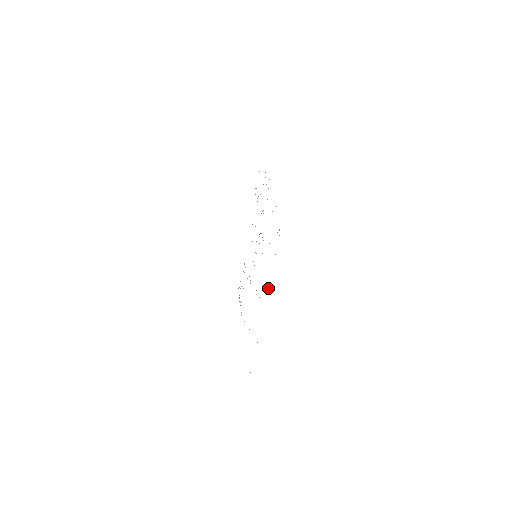
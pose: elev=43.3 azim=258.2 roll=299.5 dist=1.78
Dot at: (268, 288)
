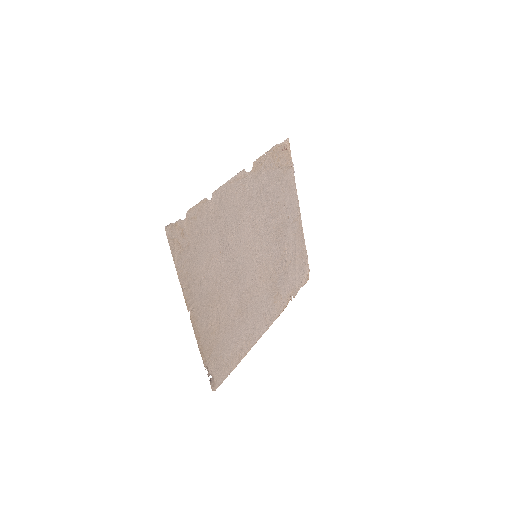
Dot at: (190, 310)
